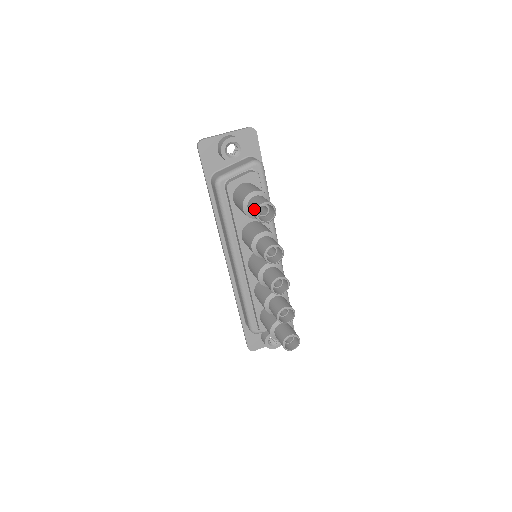
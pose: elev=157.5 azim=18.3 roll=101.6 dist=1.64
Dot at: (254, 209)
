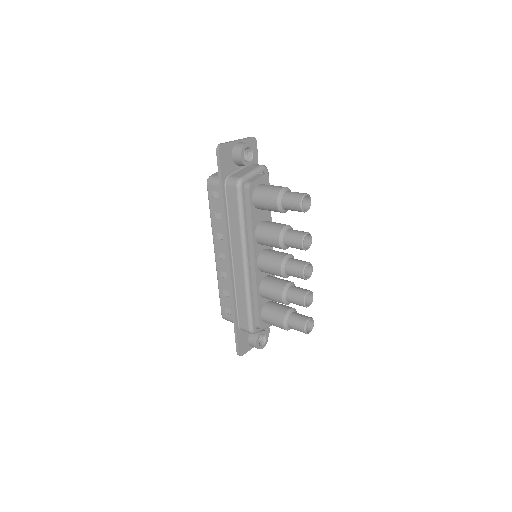
Dot at: (297, 200)
